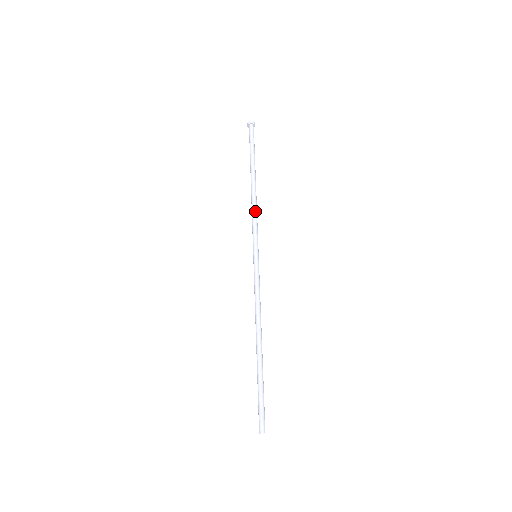
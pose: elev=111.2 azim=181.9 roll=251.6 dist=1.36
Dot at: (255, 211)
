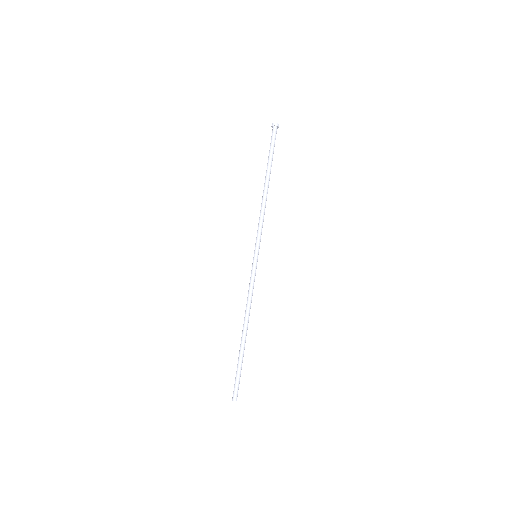
Dot at: (263, 215)
